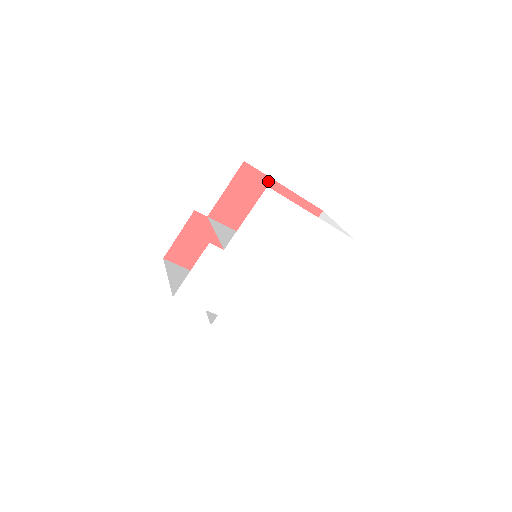
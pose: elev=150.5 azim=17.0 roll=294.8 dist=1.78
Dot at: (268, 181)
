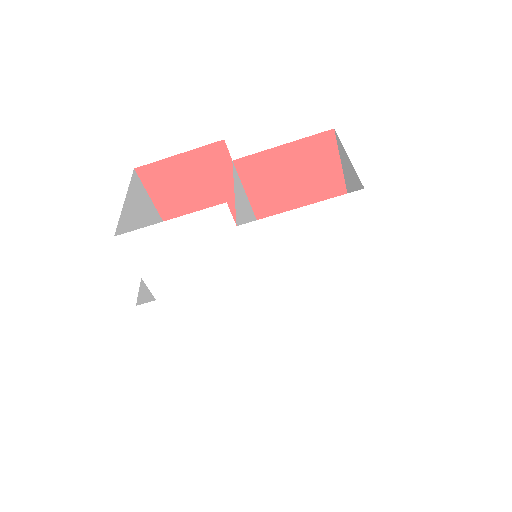
Dot at: (337, 176)
